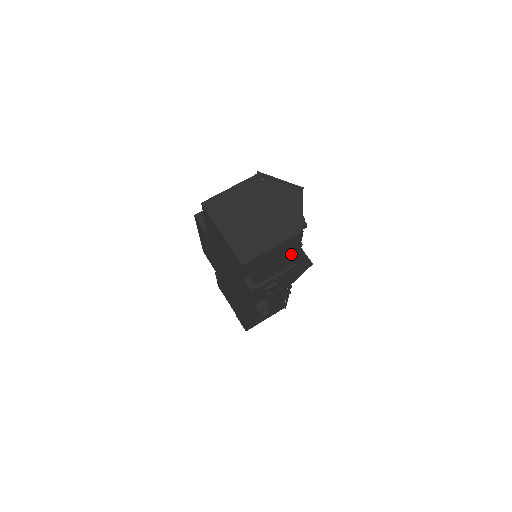
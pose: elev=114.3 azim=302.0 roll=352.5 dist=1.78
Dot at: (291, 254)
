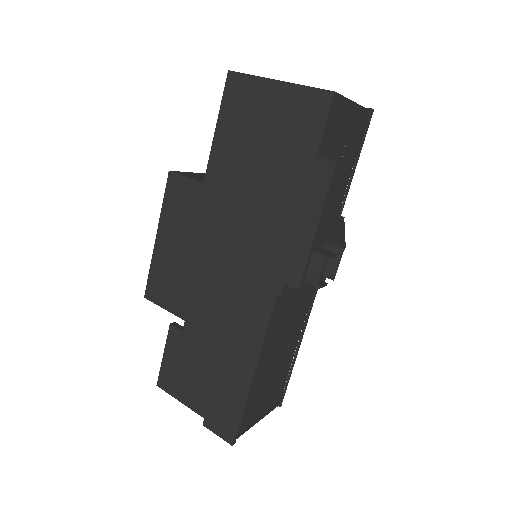
Dot at: (347, 172)
